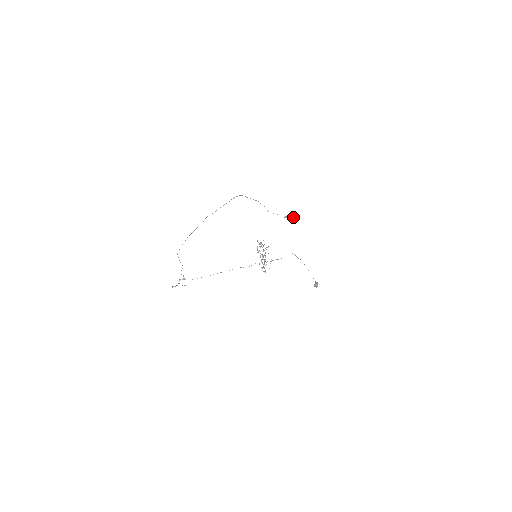
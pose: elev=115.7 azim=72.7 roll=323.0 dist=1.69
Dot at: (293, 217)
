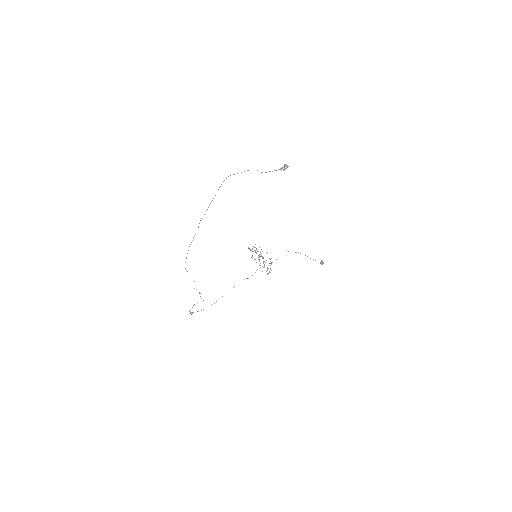
Dot at: occluded
